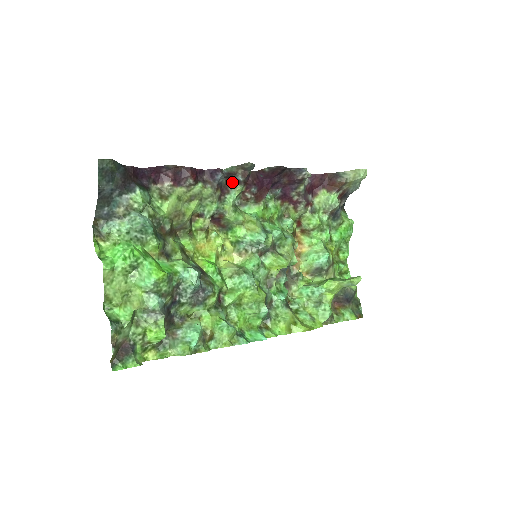
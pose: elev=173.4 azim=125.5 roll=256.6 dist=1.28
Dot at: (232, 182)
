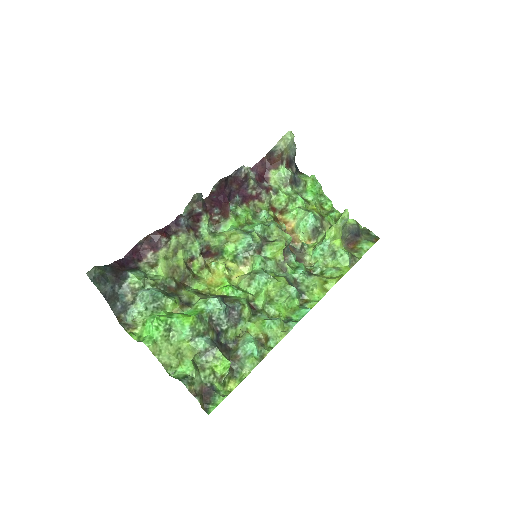
Dot at: (196, 218)
